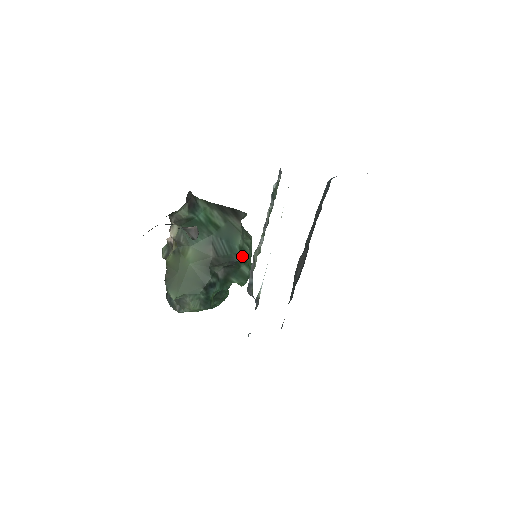
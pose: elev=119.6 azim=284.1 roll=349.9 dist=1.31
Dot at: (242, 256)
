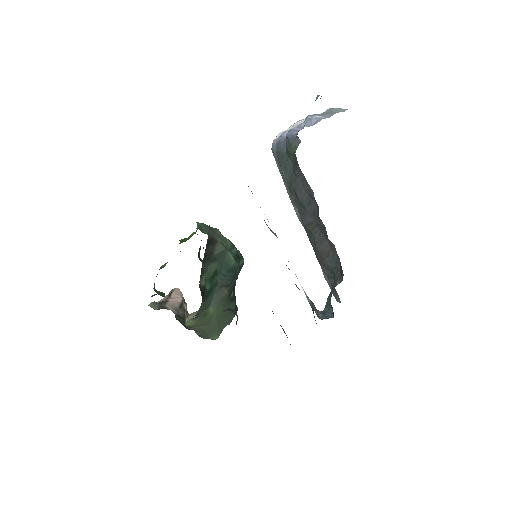
Dot at: (238, 261)
